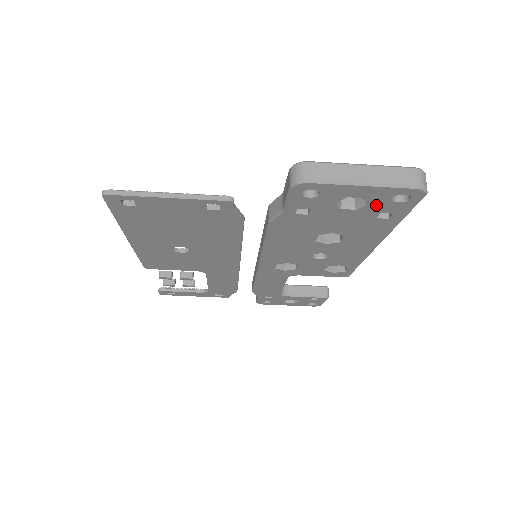
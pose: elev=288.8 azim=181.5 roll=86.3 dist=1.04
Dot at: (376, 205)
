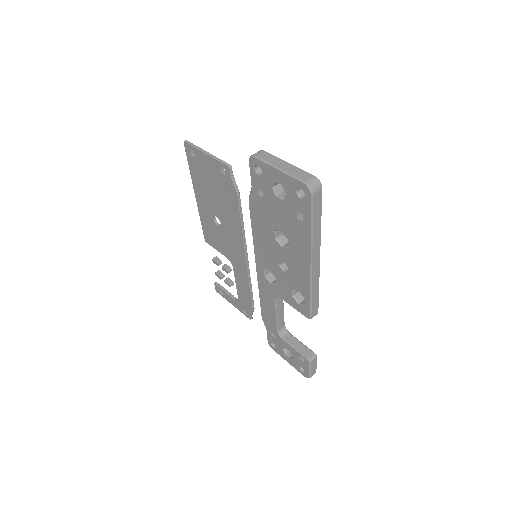
Dot at: (291, 198)
